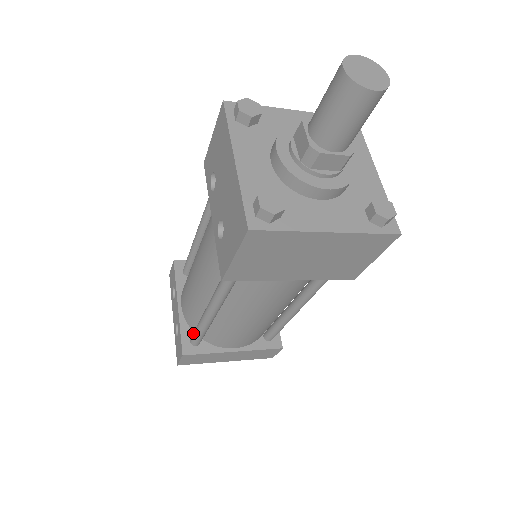
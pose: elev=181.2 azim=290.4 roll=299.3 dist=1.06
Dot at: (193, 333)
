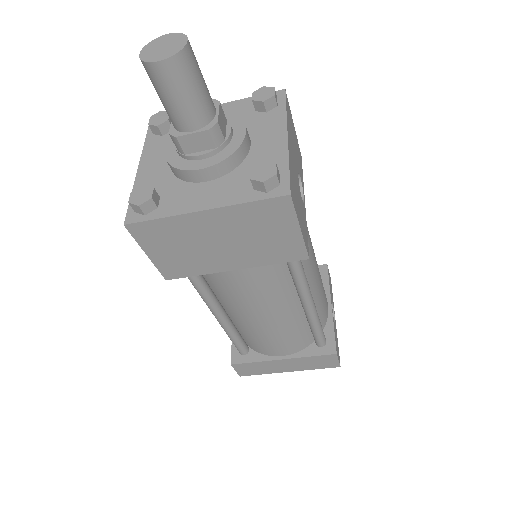
Dot at: occluded
